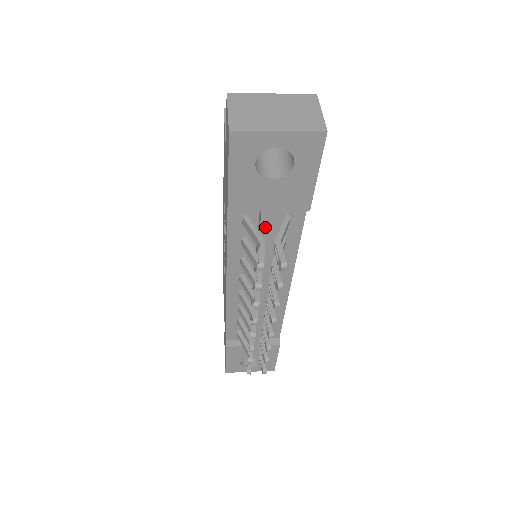
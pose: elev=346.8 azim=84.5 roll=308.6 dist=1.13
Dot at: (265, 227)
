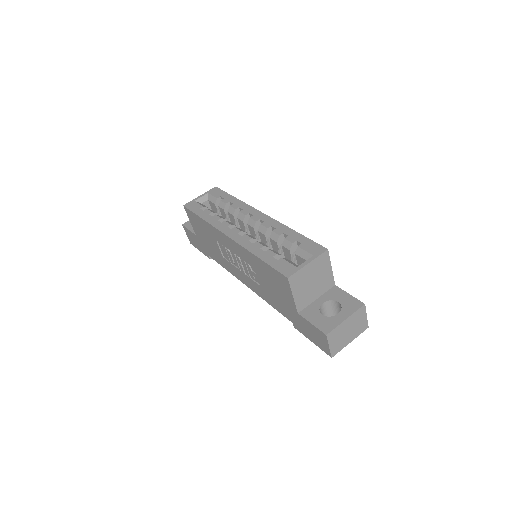
Dot at: occluded
